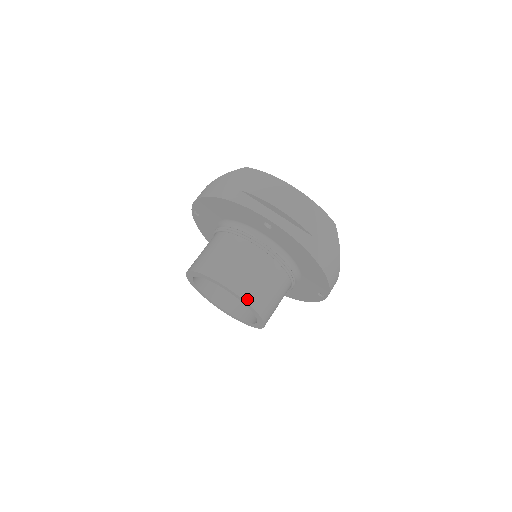
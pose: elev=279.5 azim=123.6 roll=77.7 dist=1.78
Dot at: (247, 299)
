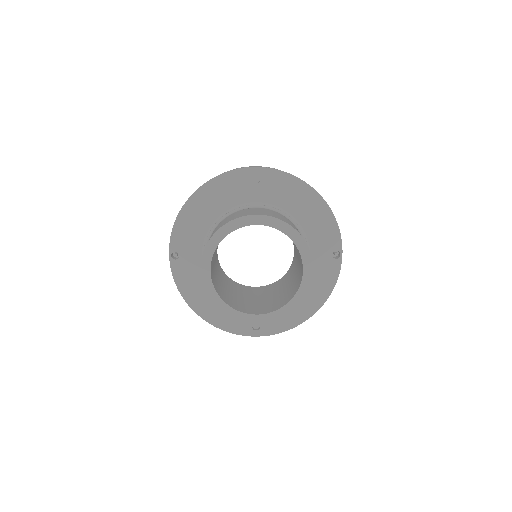
Dot at: (281, 220)
